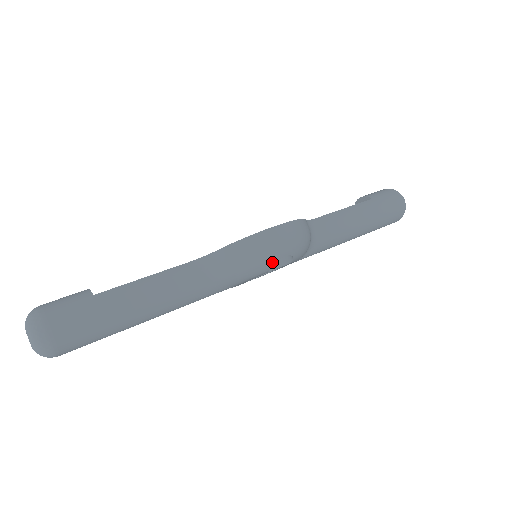
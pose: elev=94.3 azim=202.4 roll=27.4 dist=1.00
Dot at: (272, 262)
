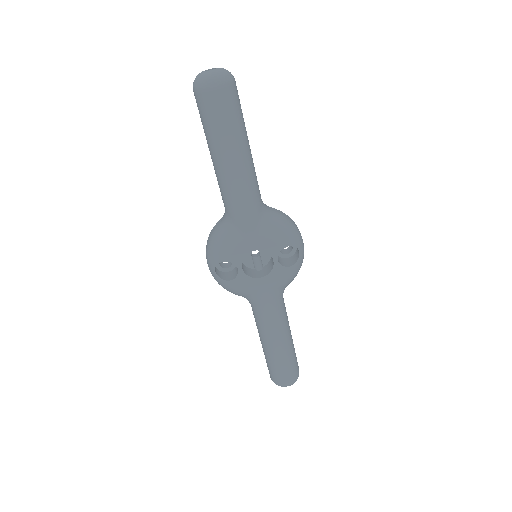
Dot at: (295, 242)
